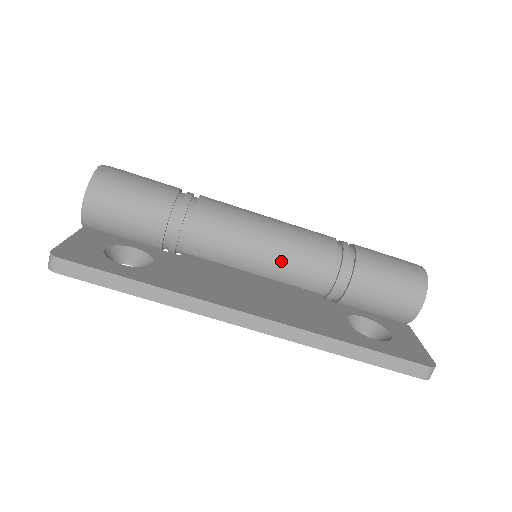
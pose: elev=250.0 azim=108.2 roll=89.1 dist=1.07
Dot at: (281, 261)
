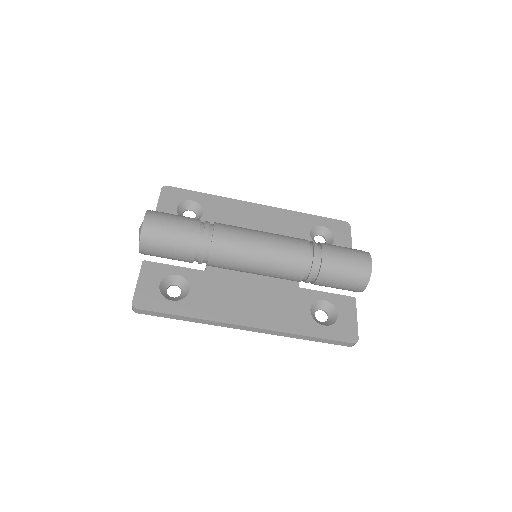
Dot at: (270, 272)
